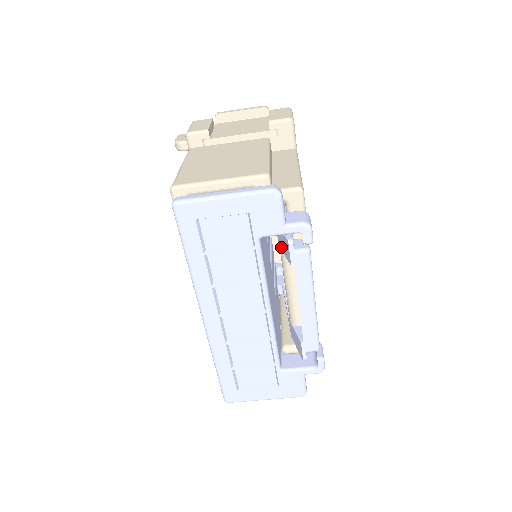
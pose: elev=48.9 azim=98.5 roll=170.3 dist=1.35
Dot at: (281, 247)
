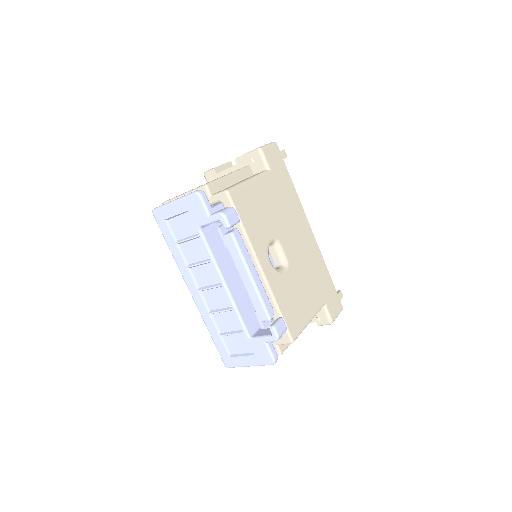
Dot at: occluded
